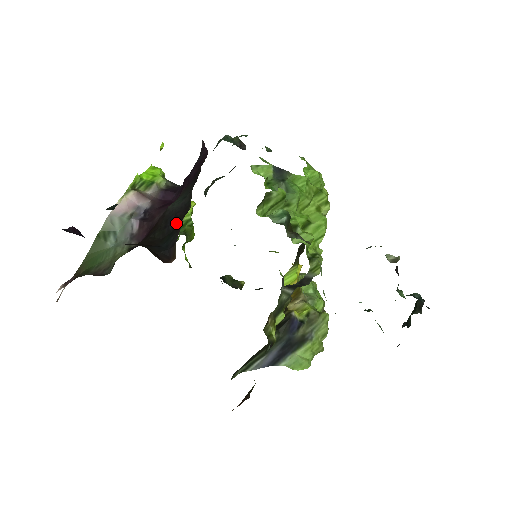
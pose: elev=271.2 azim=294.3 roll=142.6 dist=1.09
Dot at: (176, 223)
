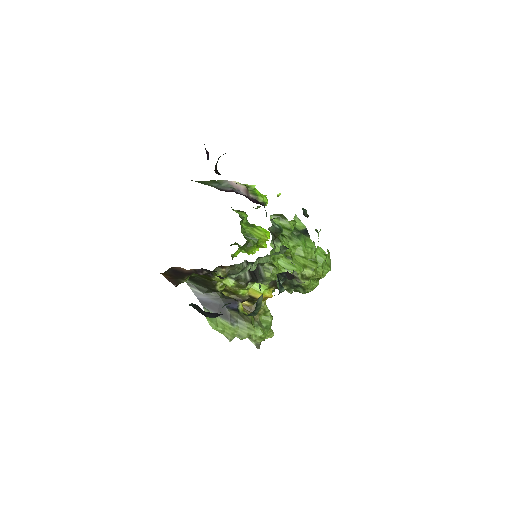
Dot at: occluded
